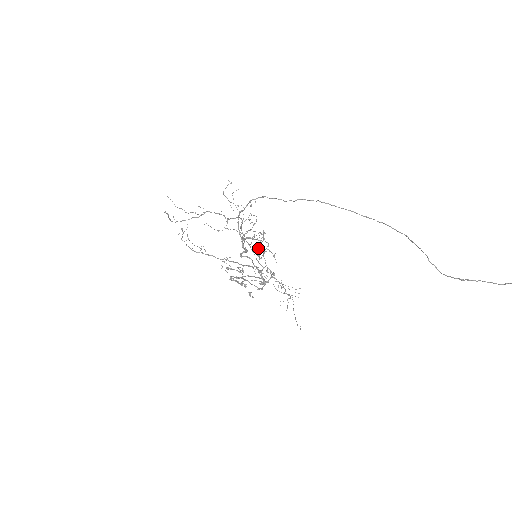
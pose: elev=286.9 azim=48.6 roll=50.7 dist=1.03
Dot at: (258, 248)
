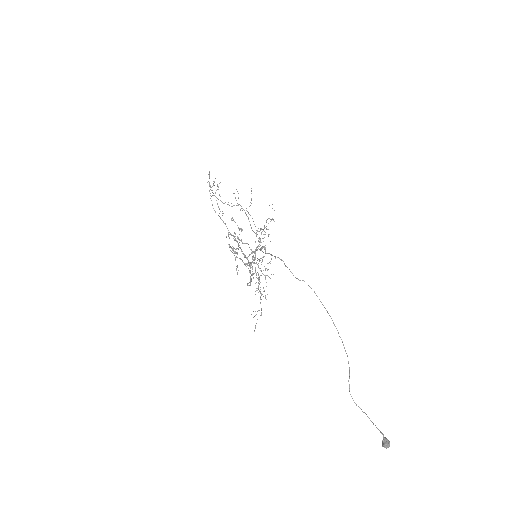
Dot at: occluded
